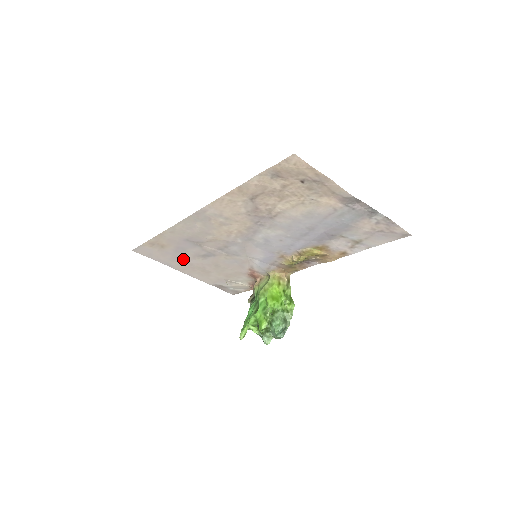
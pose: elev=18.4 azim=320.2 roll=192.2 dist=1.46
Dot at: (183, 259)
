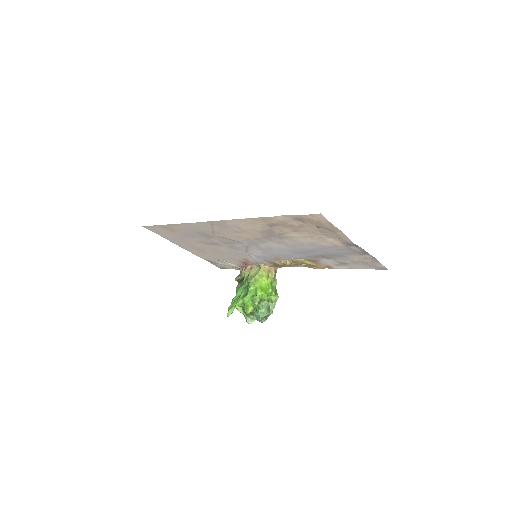
Dot at: (187, 241)
